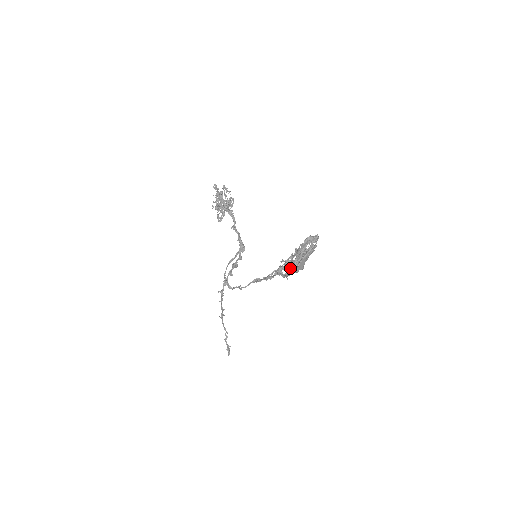
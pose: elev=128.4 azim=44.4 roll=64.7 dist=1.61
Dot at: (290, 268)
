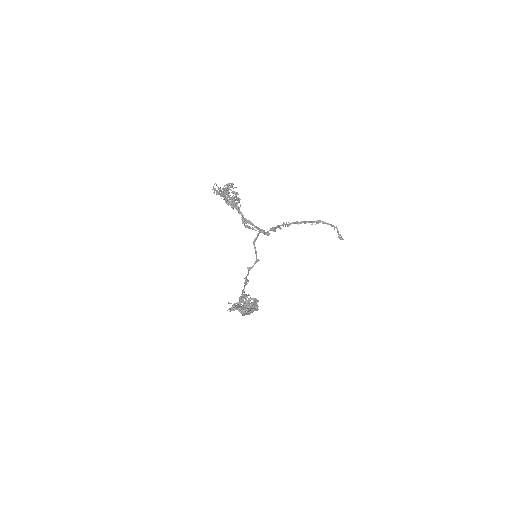
Dot at: occluded
